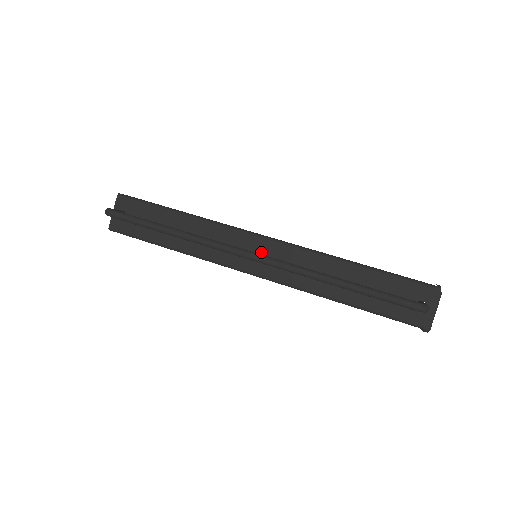
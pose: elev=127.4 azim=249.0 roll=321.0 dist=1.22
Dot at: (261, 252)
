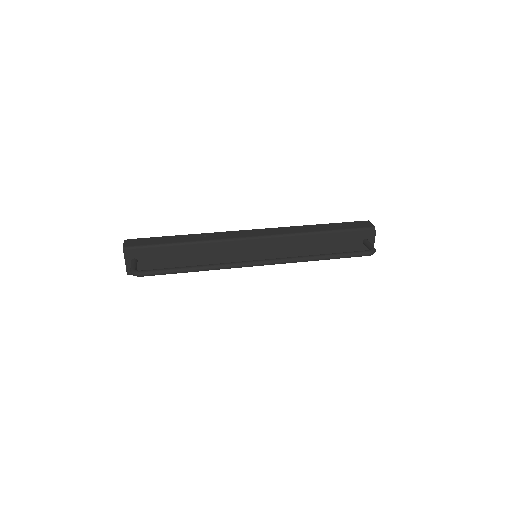
Dot at: (255, 248)
